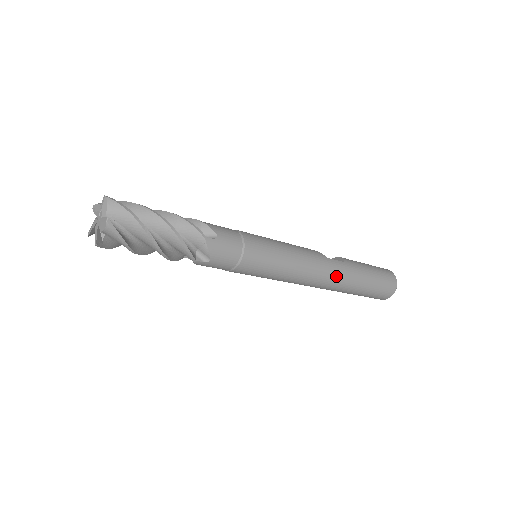
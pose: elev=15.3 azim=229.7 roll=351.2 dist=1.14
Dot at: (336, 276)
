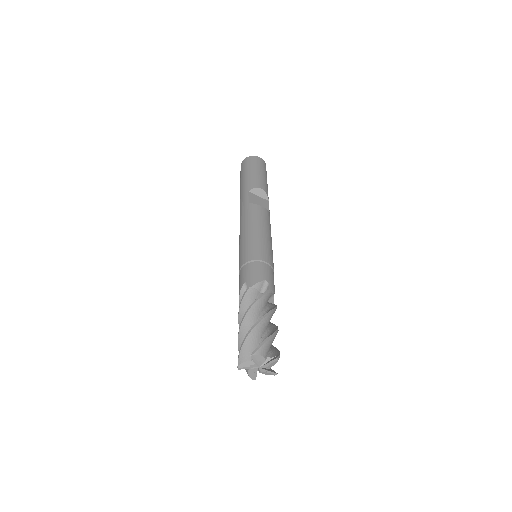
Dot at: occluded
